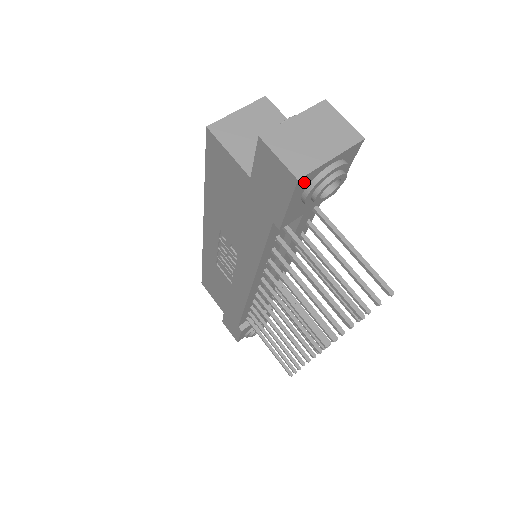
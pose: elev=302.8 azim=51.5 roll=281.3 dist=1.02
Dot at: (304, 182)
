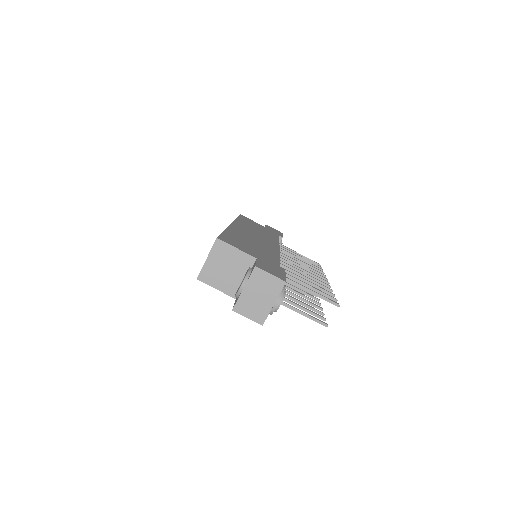
Dot at: (266, 317)
